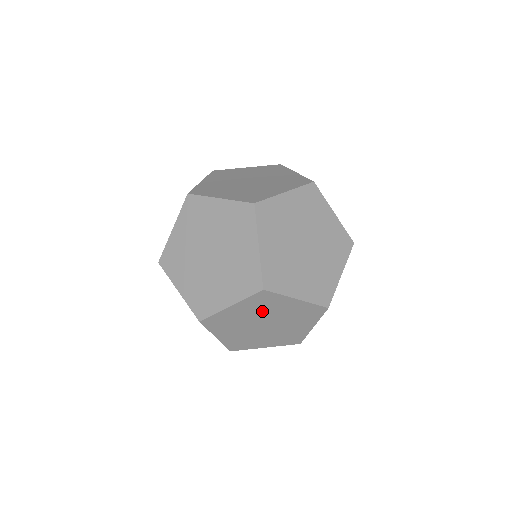
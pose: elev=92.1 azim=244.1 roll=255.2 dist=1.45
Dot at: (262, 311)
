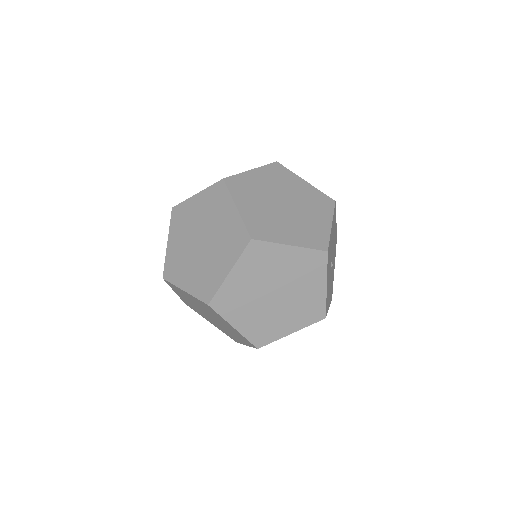
Dot at: (208, 311)
